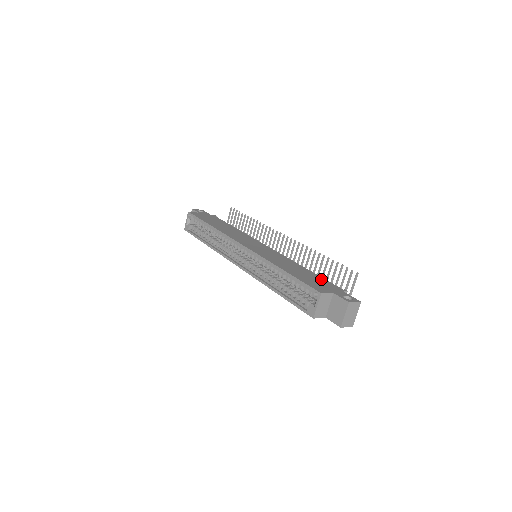
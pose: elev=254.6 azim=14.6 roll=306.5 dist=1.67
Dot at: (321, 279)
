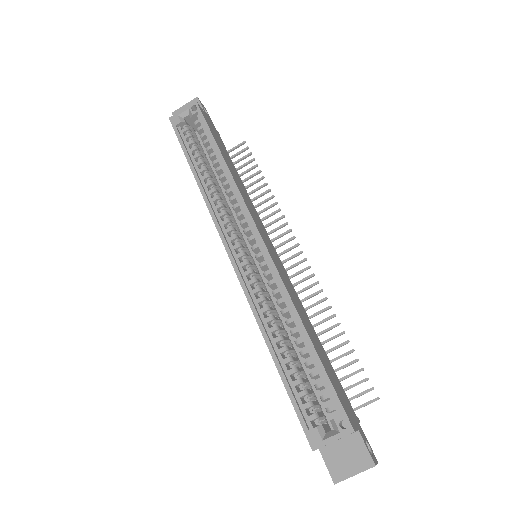
Dot at: (337, 378)
